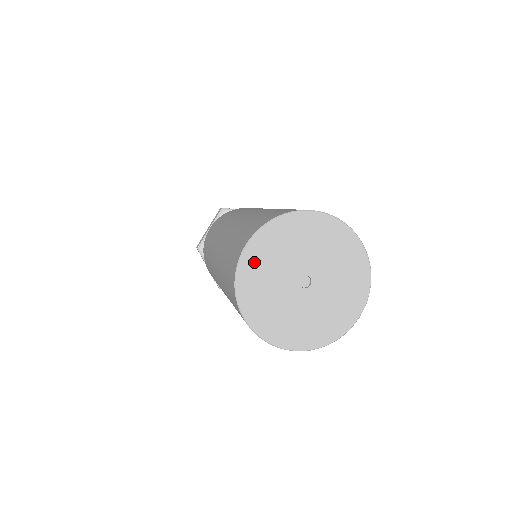
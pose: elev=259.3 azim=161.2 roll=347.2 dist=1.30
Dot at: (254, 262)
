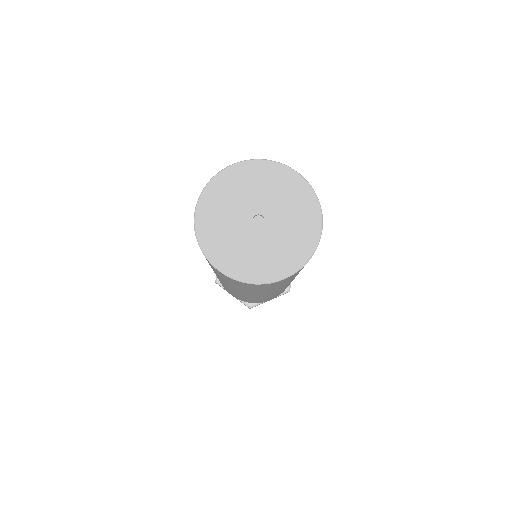
Dot at: (207, 223)
